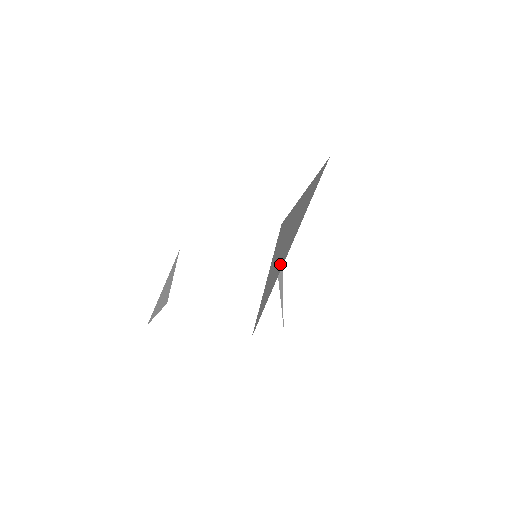
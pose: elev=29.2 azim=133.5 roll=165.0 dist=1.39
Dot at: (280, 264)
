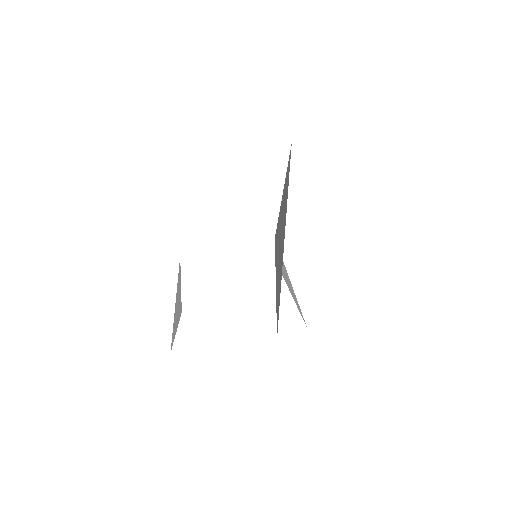
Dot at: (281, 258)
